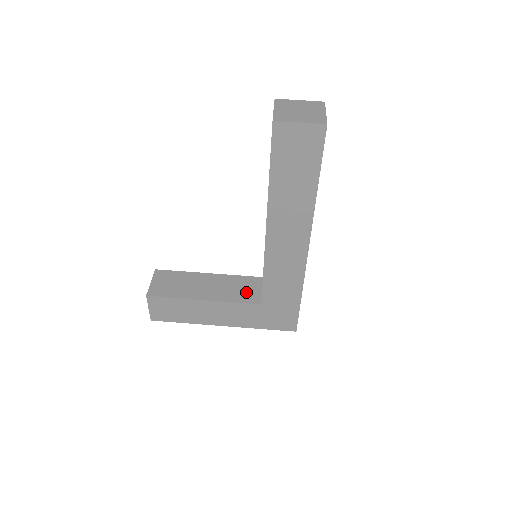
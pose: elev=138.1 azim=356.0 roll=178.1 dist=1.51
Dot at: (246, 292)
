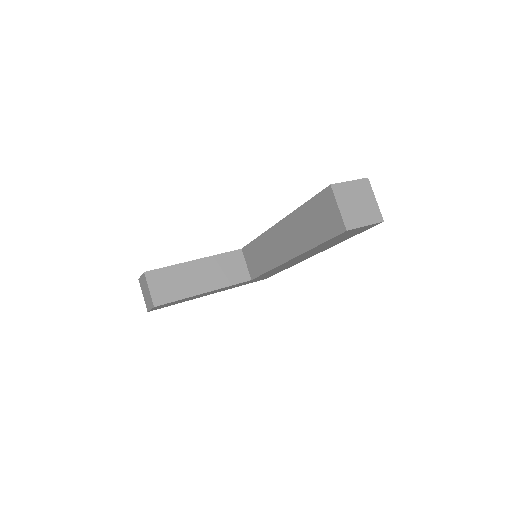
Dot at: (235, 271)
